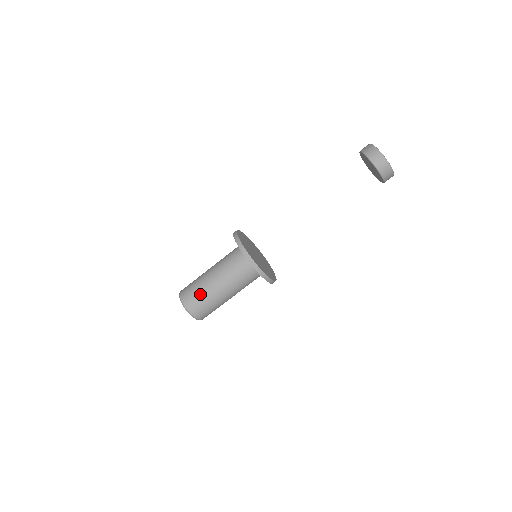
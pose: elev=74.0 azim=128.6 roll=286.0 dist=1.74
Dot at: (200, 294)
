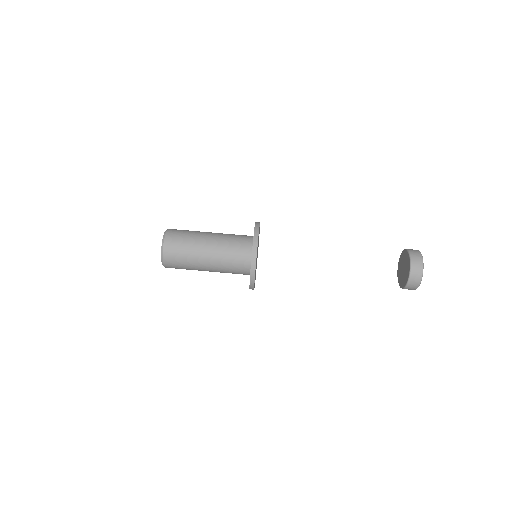
Dot at: (187, 239)
